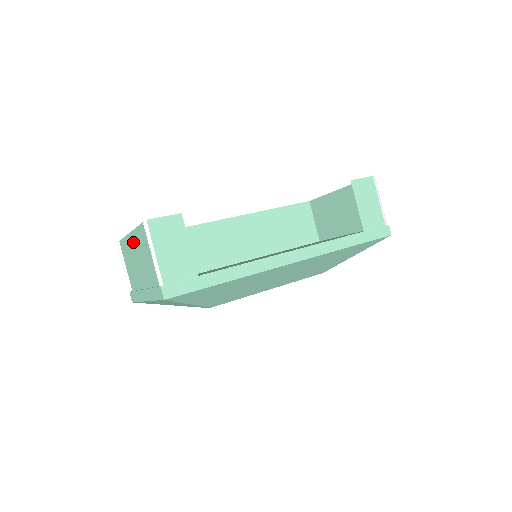
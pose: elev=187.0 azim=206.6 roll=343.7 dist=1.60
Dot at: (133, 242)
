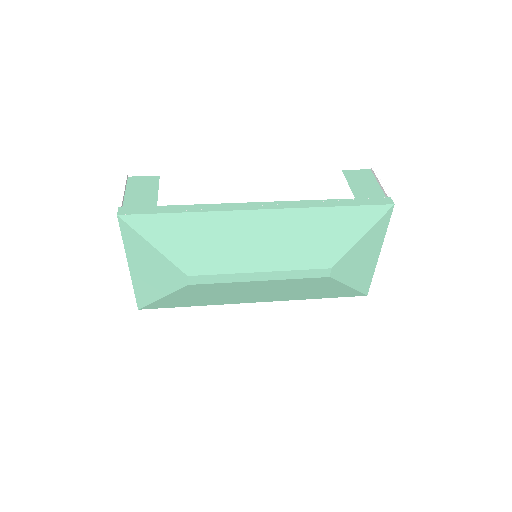
Dot at: occluded
